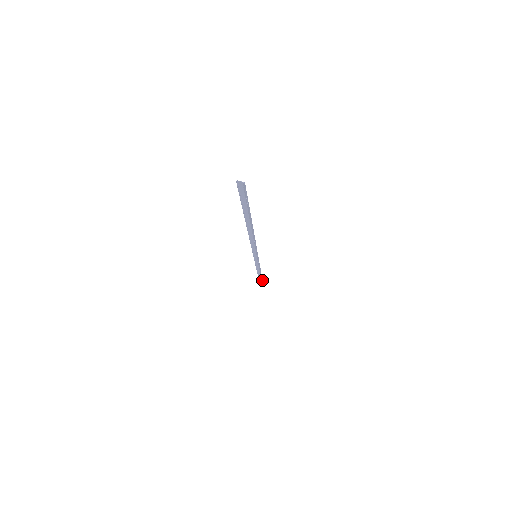
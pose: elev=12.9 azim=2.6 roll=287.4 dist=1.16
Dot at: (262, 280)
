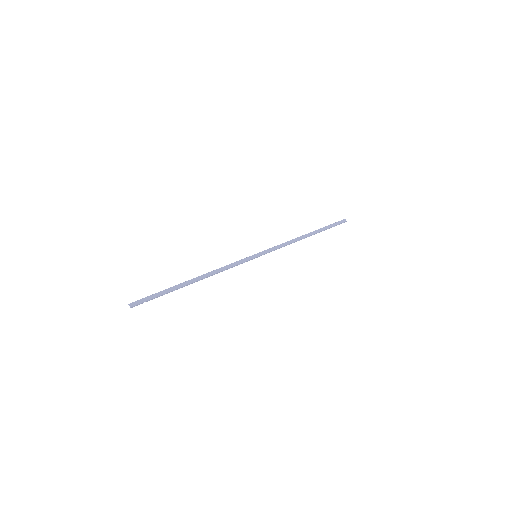
Dot at: (325, 229)
